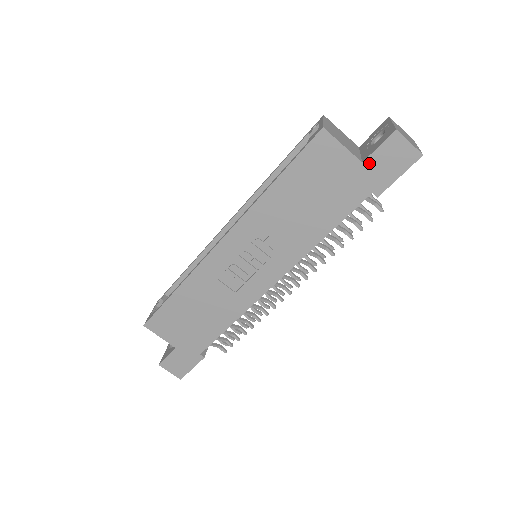
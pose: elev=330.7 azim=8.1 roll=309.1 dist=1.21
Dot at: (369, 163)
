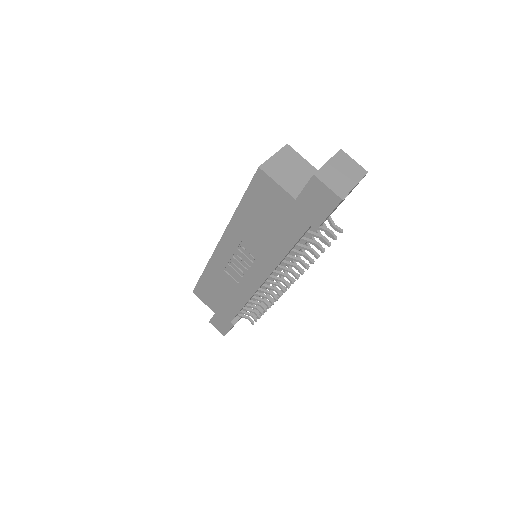
Dot at: (301, 201)
